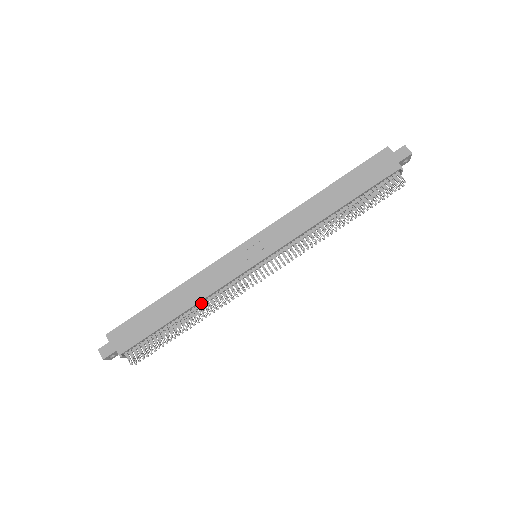
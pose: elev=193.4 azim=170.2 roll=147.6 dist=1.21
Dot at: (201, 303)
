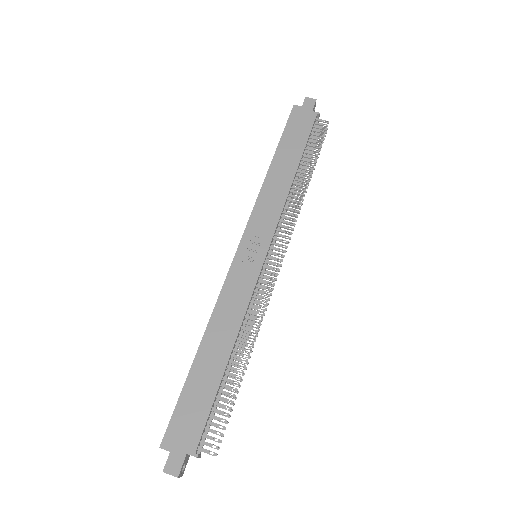
Dot at: (240, 333)
